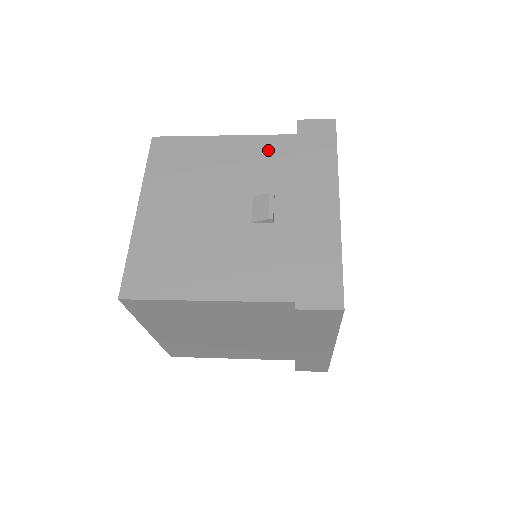
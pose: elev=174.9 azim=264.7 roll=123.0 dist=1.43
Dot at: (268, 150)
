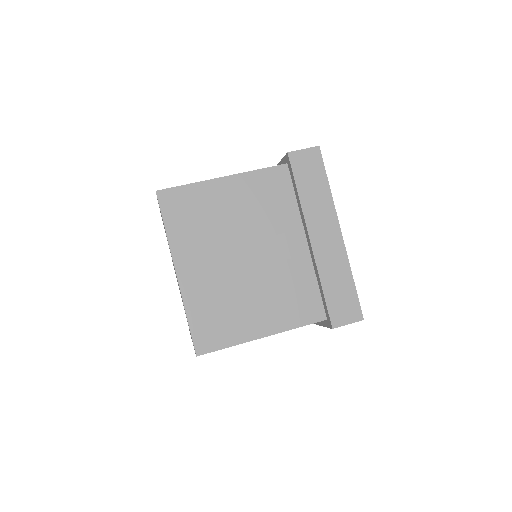
Dot at: (268, 186)
